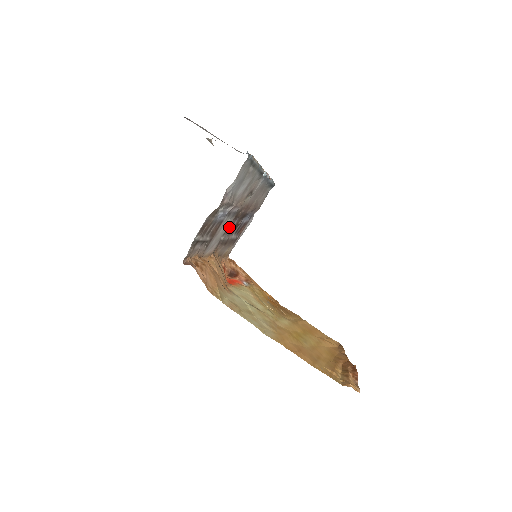
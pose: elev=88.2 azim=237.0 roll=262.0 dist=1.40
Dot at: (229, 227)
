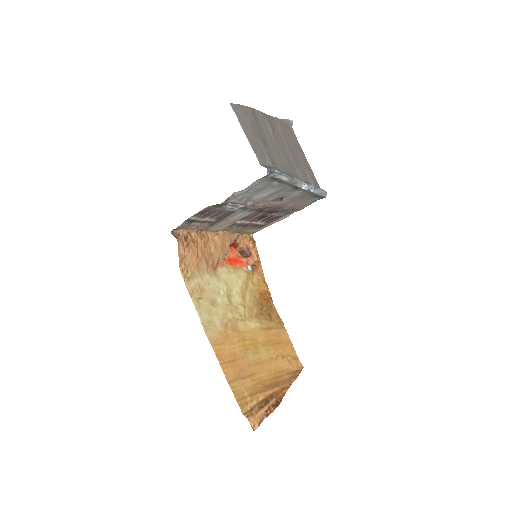
Dot at: (250, 216)
